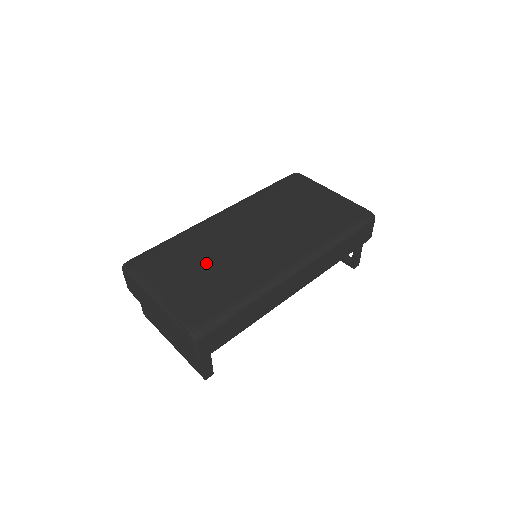
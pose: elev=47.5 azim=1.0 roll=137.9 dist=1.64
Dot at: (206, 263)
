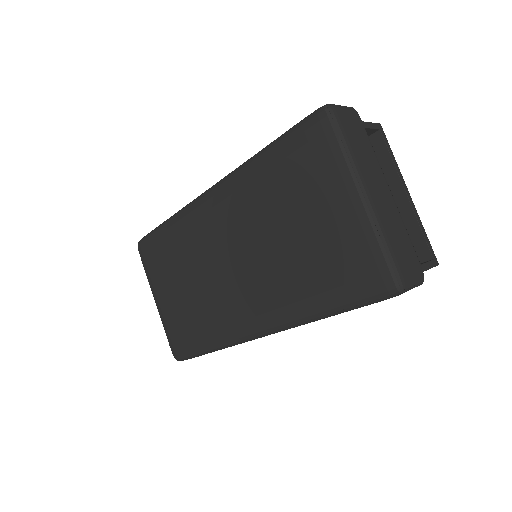
Dot at: (187, 281)
